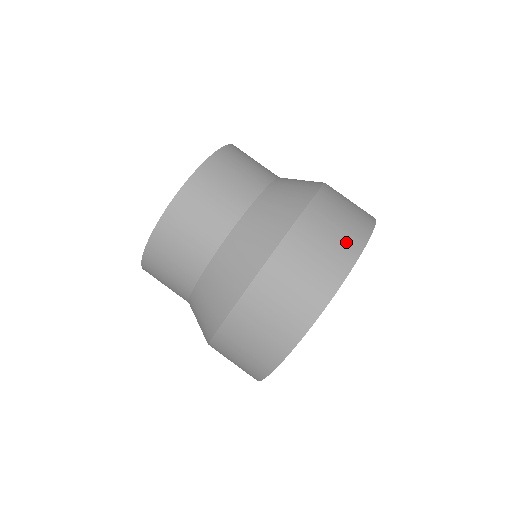
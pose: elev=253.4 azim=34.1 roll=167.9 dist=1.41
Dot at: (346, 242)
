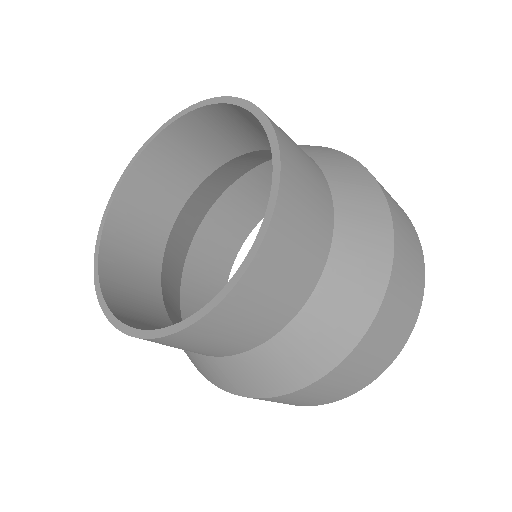
Dot at: (389, 352)
